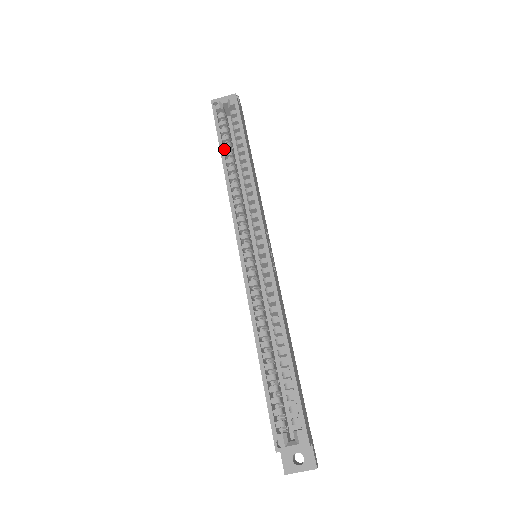
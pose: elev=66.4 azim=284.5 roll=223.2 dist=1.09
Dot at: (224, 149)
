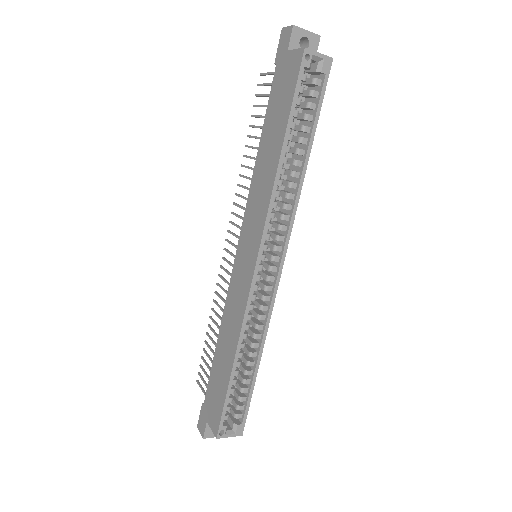
Dot at: (287, 127)
